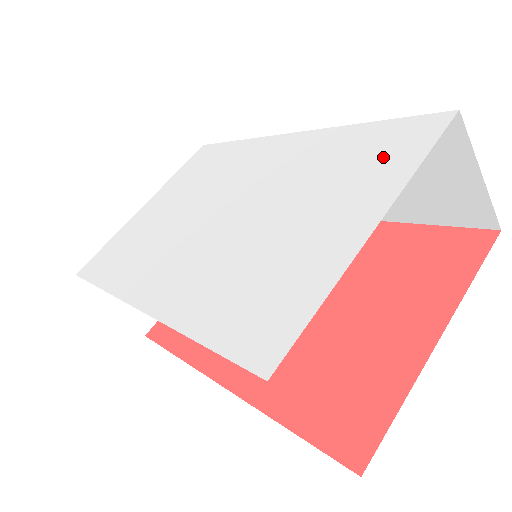
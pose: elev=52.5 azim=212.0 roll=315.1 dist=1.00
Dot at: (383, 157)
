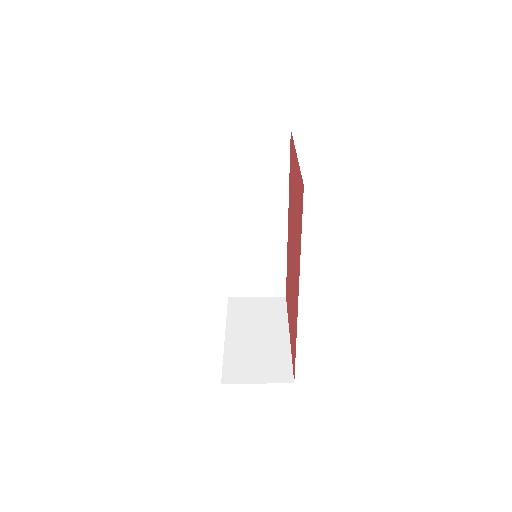
Dot at: occluded
